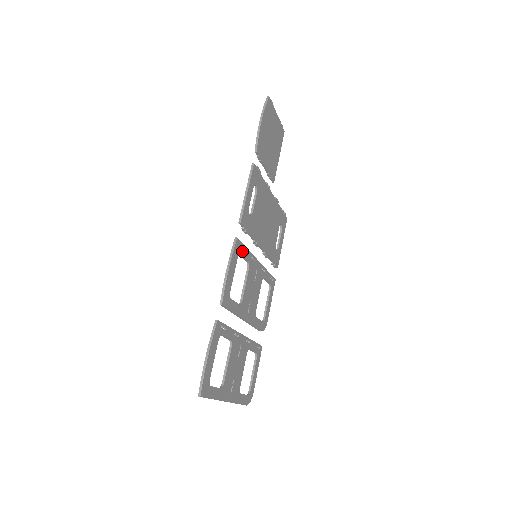
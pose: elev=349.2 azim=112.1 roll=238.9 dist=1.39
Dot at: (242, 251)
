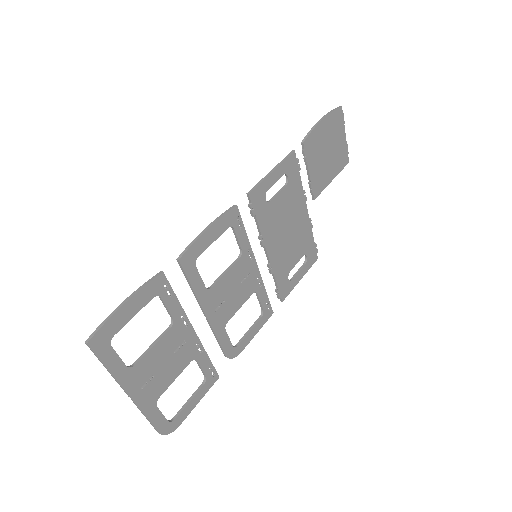
Dot at: (237, 228)
